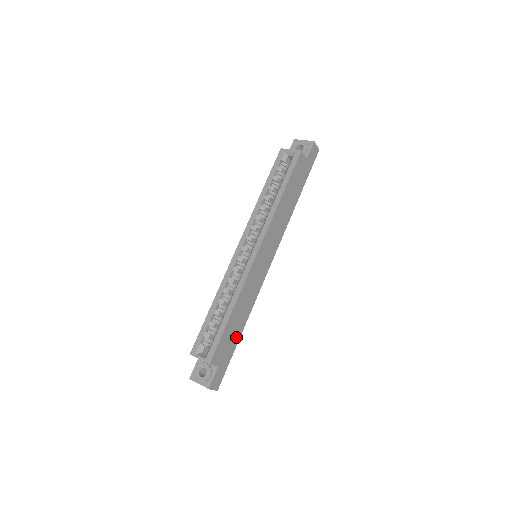
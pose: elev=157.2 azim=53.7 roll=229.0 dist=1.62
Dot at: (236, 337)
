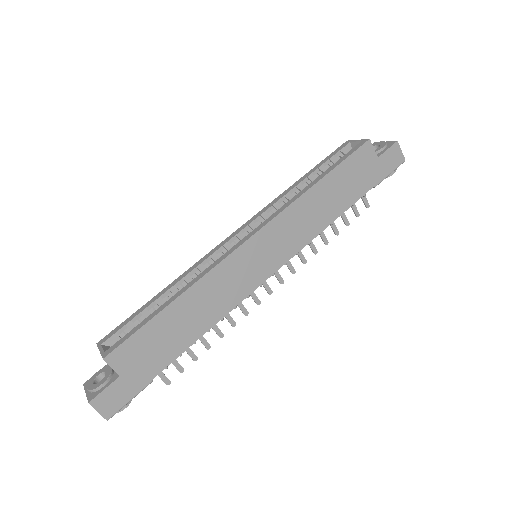
Dot at: (172, 350)
